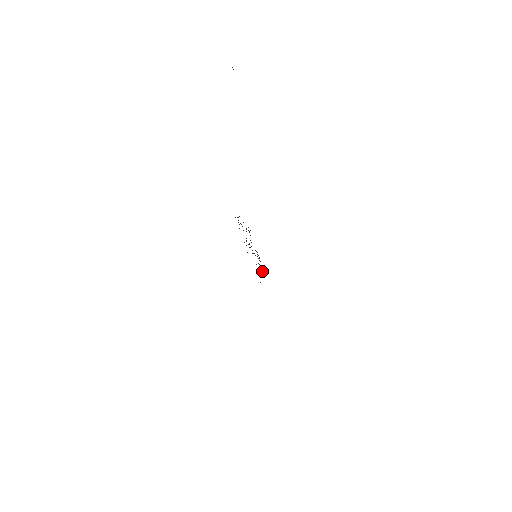
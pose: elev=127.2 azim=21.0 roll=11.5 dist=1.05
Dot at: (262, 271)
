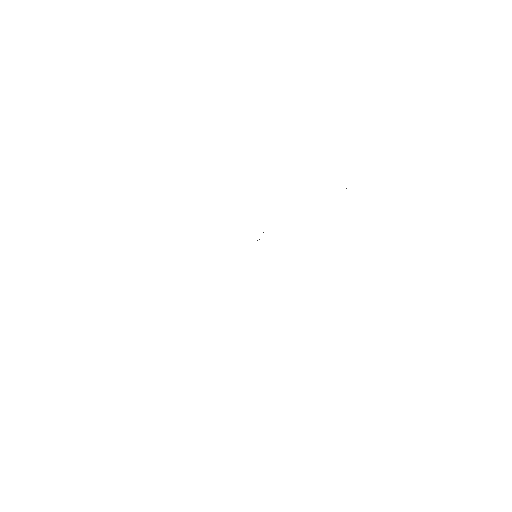
Dot at: occluded
